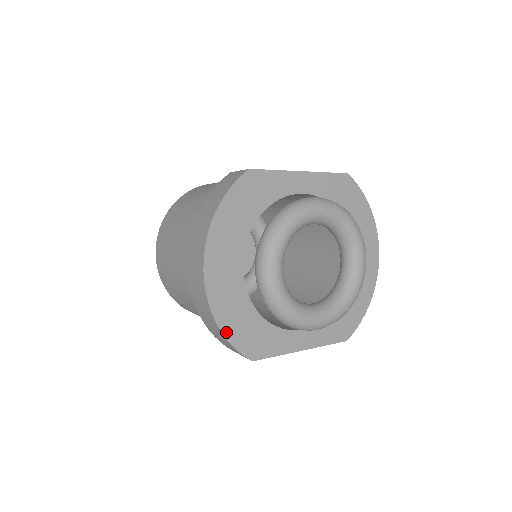
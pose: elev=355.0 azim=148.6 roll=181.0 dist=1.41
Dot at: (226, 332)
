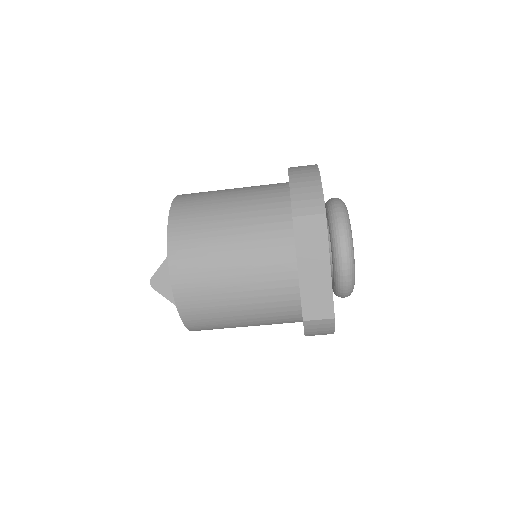
Dot at: (321, 185)
